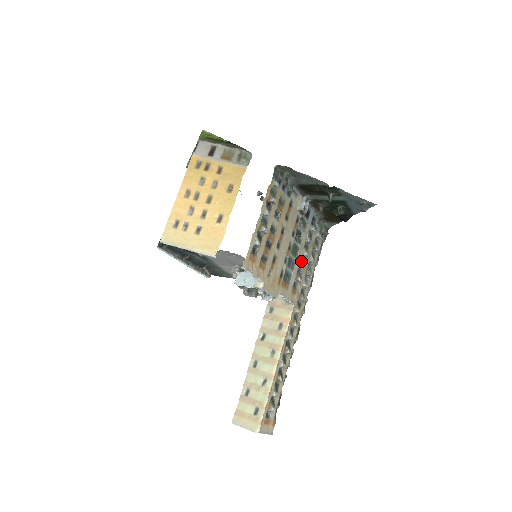
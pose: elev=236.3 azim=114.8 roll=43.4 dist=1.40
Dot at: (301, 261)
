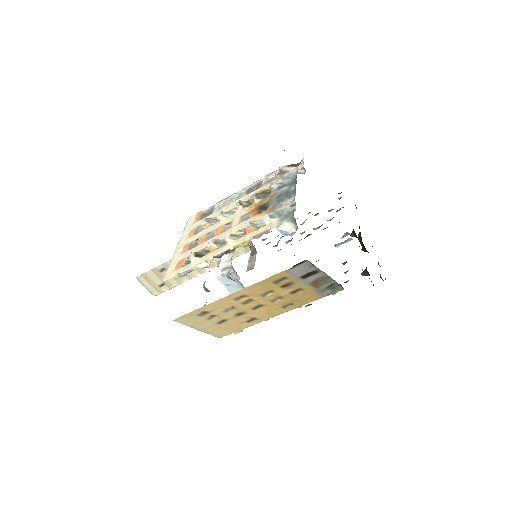
Dot at: (291, 240)
